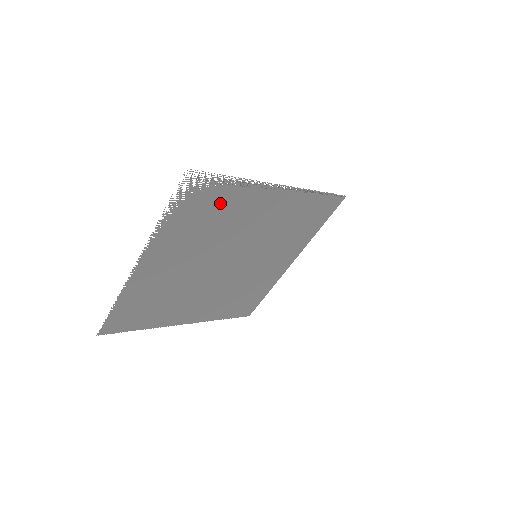
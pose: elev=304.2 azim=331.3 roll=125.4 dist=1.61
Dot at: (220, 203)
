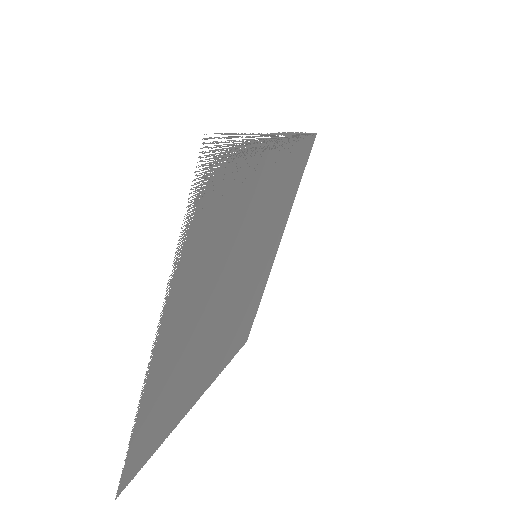
Dot at: (232, 188)
